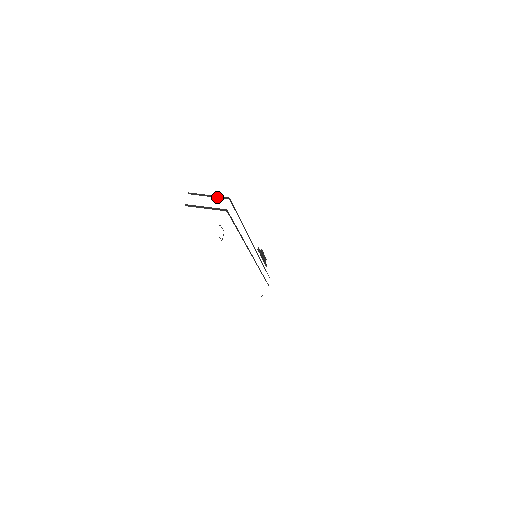
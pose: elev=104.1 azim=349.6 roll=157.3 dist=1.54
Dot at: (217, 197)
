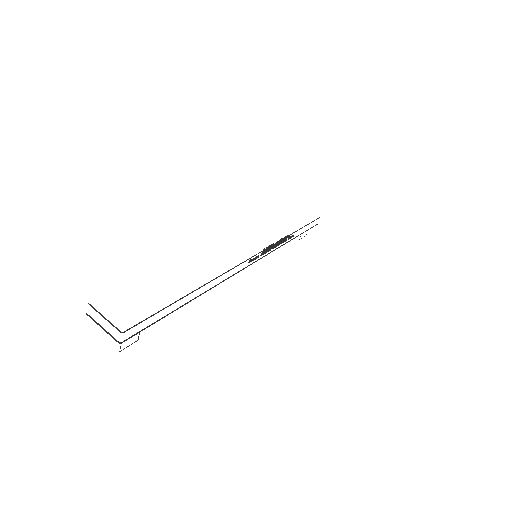
Dot at: occluded
